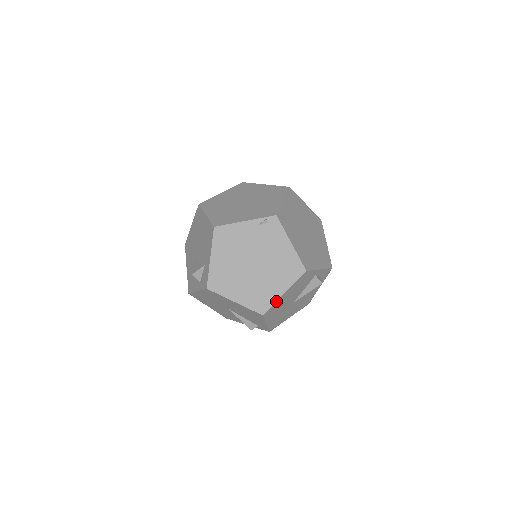
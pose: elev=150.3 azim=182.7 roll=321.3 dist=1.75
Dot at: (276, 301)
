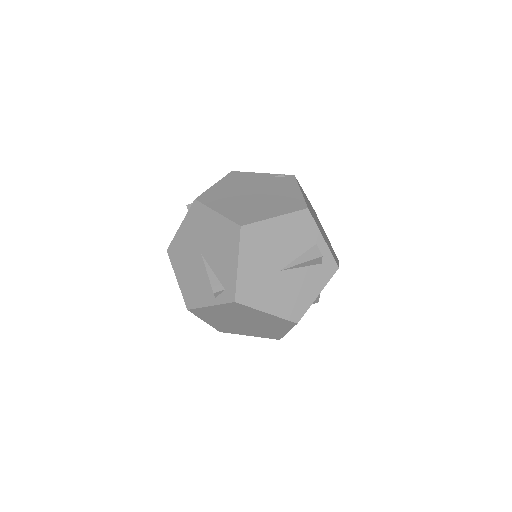
Dot at: (262, 220)
